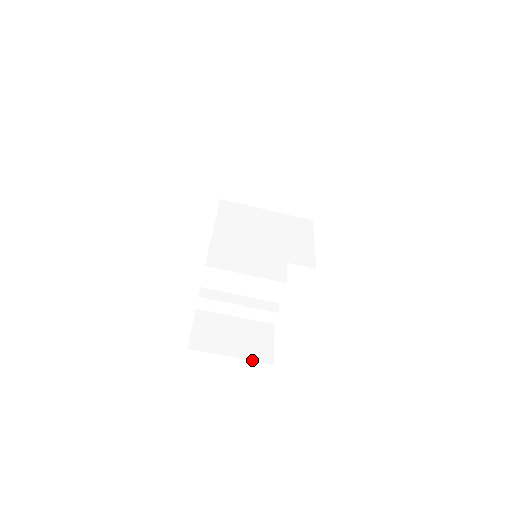
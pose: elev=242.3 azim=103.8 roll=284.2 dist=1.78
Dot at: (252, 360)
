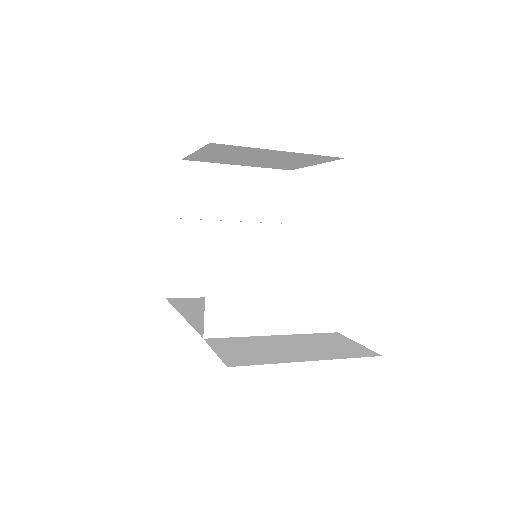
Dot at: occluded
